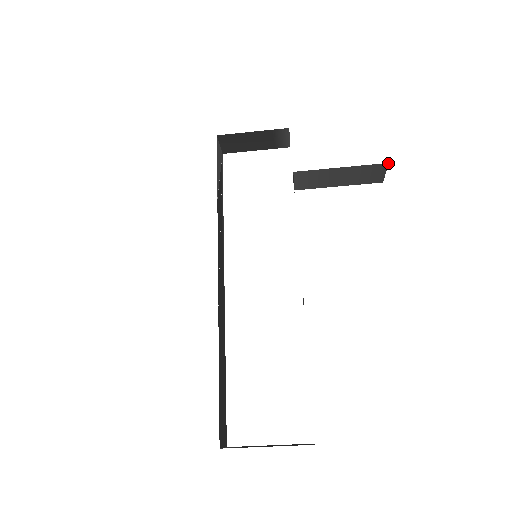
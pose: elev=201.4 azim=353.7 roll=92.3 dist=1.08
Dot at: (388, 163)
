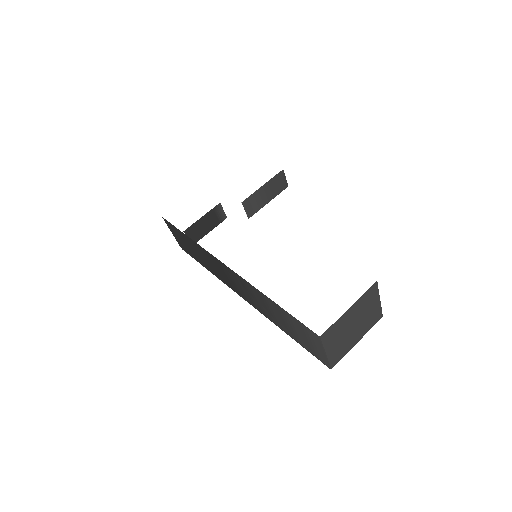
Dot at: (283, 170)
